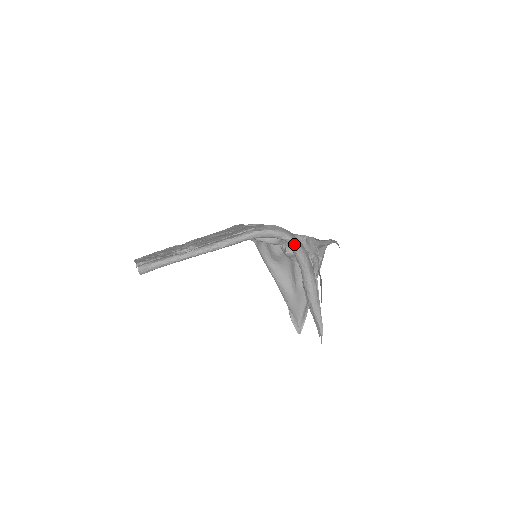
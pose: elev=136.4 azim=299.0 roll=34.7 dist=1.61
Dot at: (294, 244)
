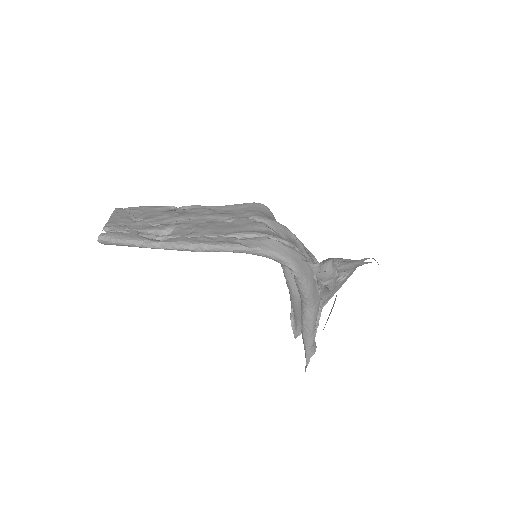
Dot at: (295, 273)
